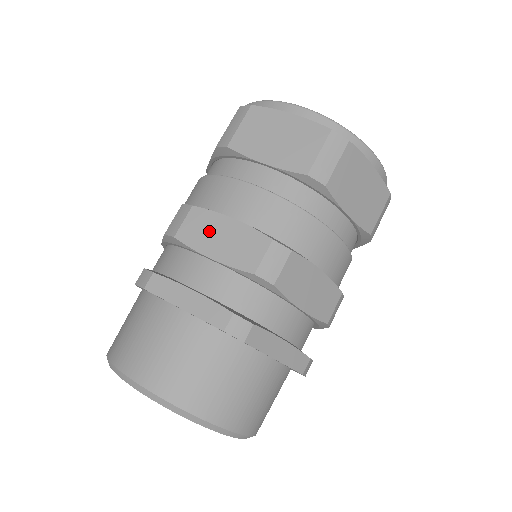
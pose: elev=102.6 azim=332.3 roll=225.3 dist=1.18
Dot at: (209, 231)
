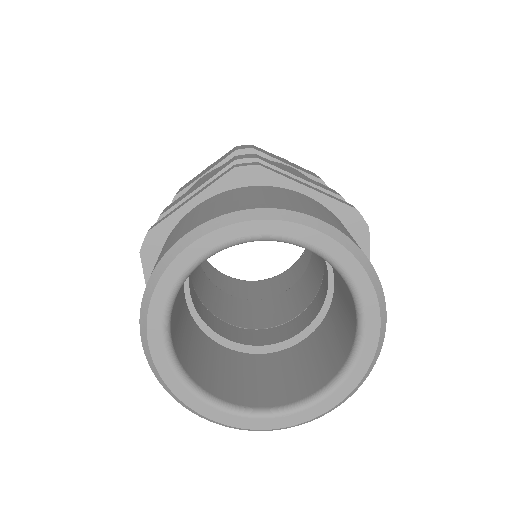
Dot at: (284, 168)
